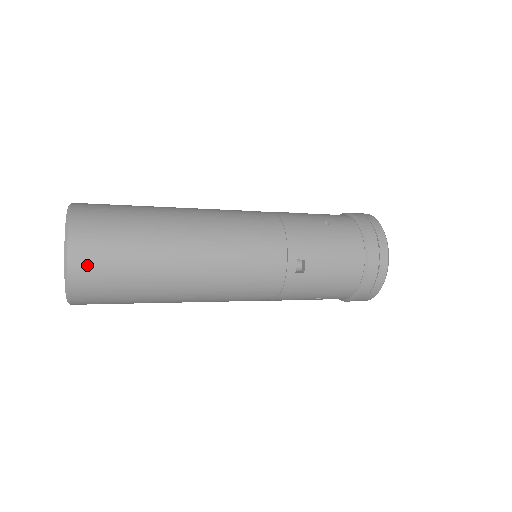
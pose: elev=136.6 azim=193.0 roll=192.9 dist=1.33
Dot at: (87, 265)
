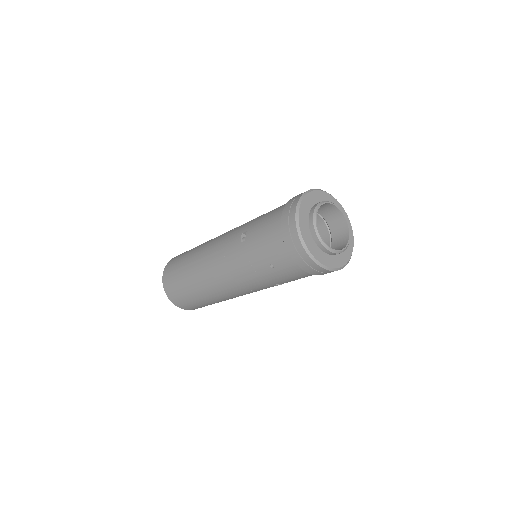
Dot at: (168, 270)
